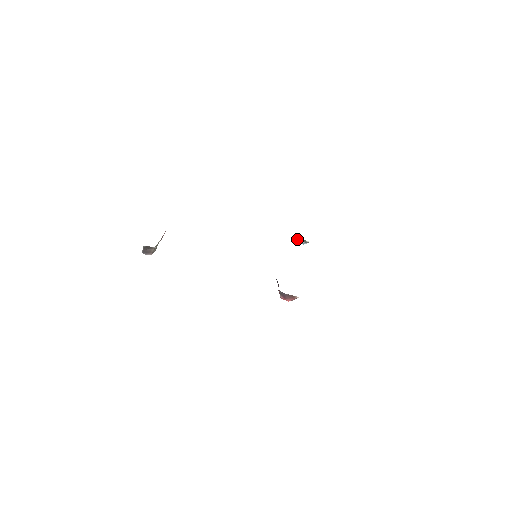
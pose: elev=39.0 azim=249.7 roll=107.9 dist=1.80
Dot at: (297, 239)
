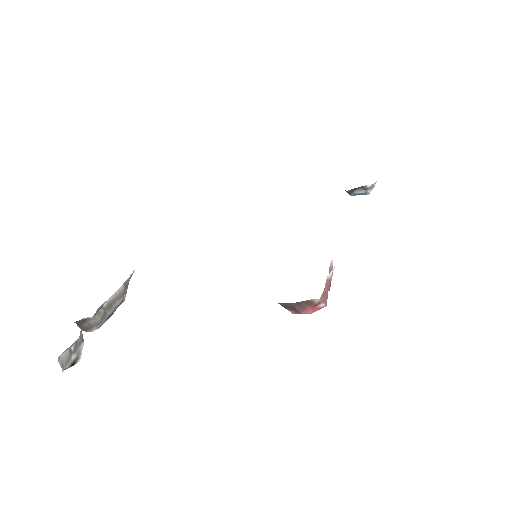
Dot at: (349, 192)
